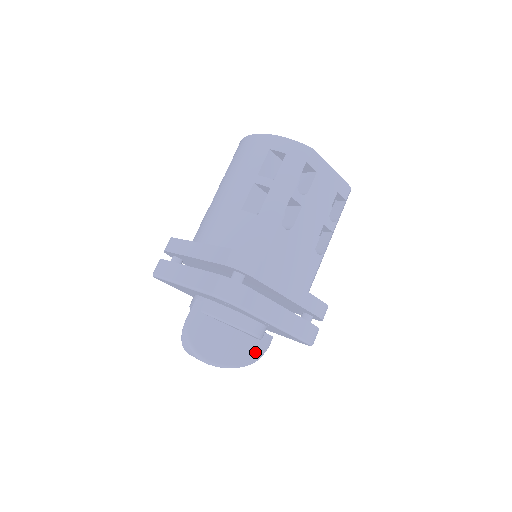
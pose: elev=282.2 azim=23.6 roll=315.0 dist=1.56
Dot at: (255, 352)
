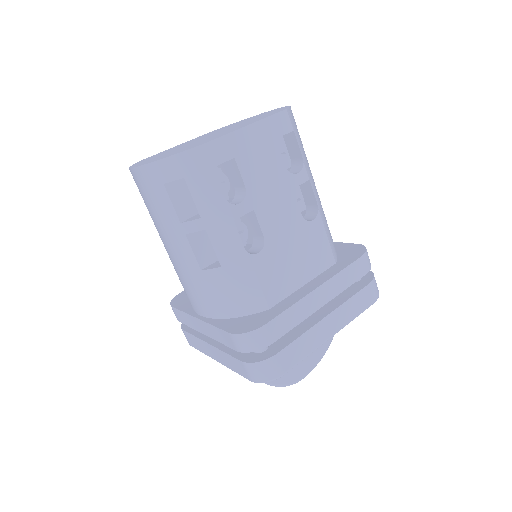
Dot at: occluded
